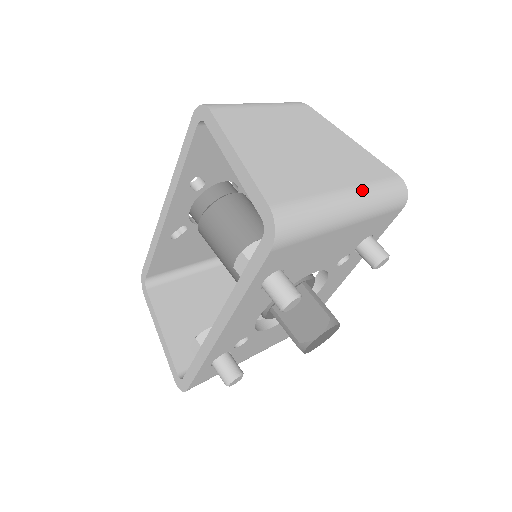
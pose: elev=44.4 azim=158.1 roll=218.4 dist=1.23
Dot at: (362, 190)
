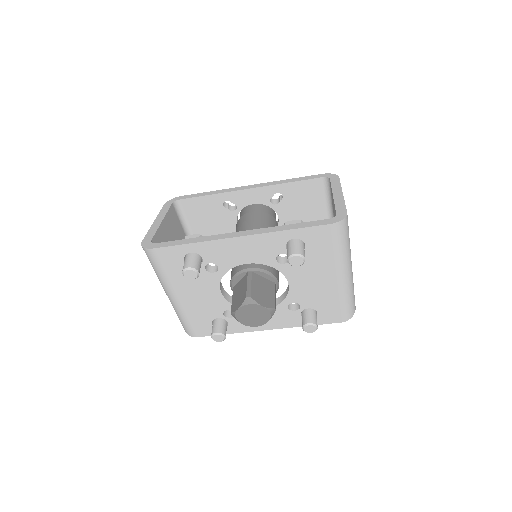
Dot at: occluded
